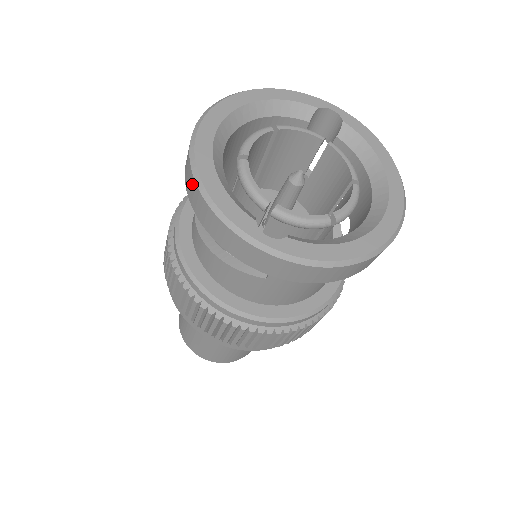
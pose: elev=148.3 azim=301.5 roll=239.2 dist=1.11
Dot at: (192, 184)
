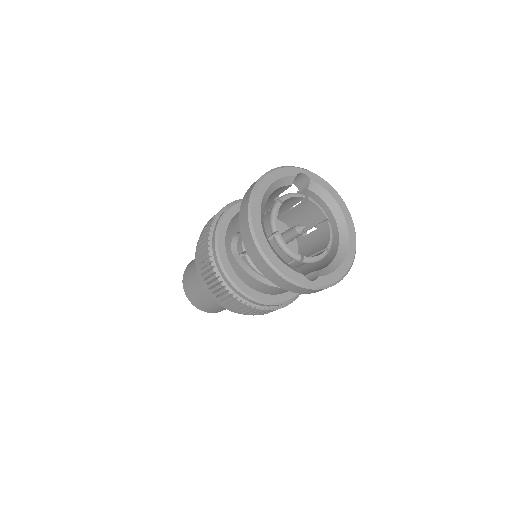
Dot at: (263, 264)
